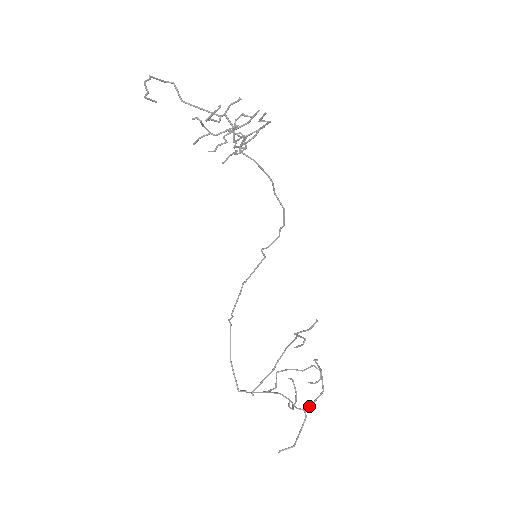
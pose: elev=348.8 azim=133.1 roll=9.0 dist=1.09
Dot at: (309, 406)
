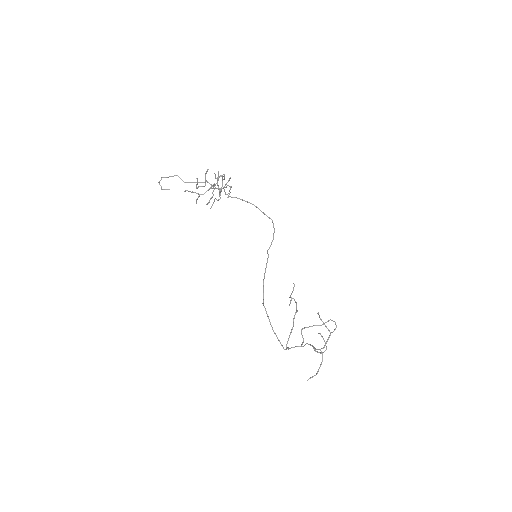
Dot at: (324, 346)
